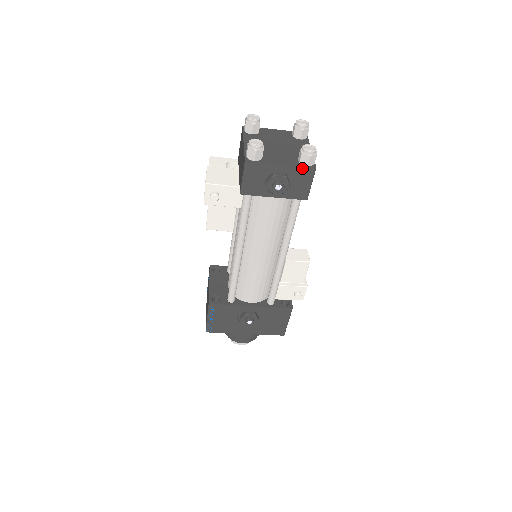
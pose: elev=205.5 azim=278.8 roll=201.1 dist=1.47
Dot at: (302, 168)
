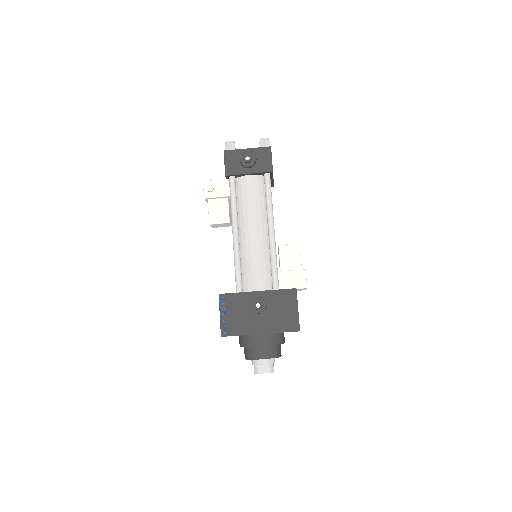
Dot at: (262, 148)
